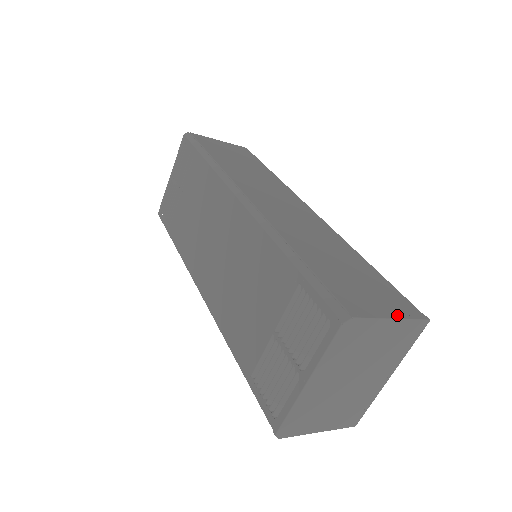
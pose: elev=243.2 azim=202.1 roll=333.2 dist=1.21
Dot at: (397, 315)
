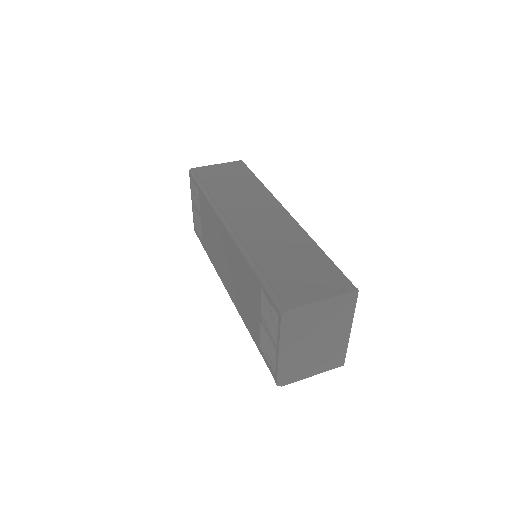
Dot at: (328, 296)
